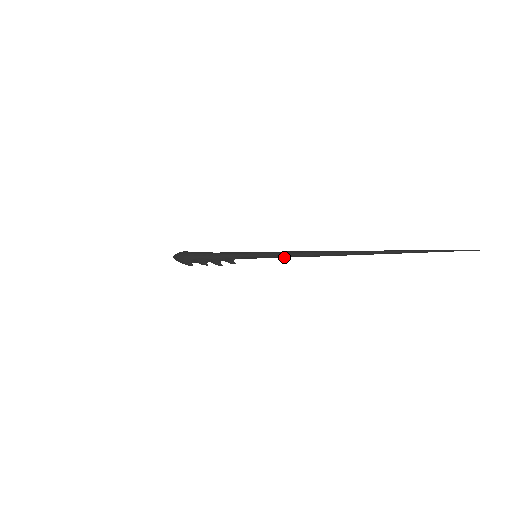
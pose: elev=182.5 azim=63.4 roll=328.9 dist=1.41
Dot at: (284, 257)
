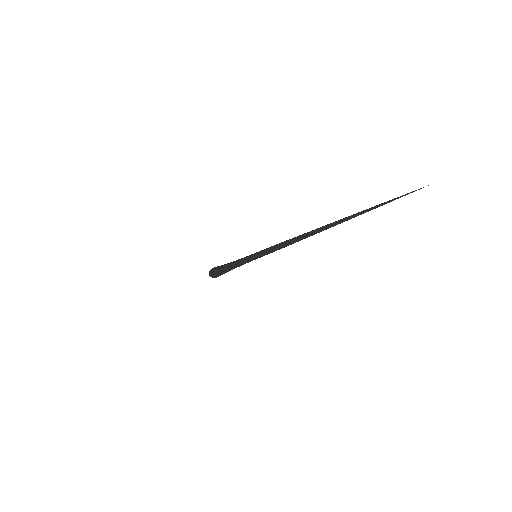
Dot at: (272, 250)
